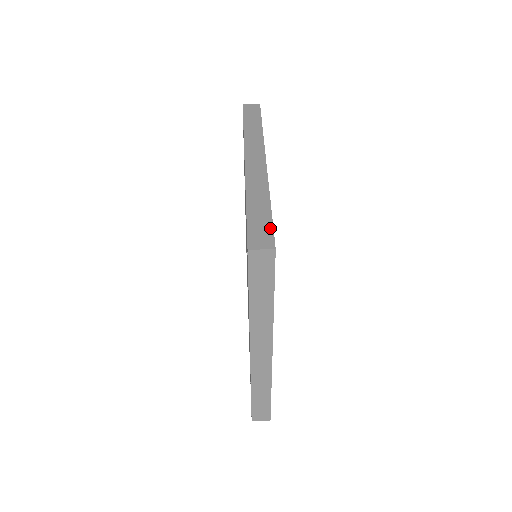
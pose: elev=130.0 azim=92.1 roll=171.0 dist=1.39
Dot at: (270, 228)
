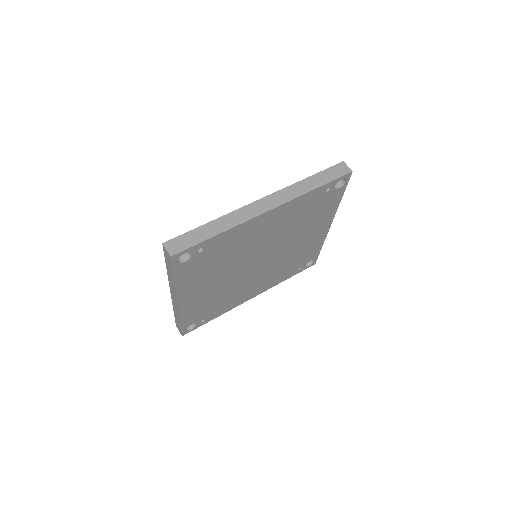
Dot at: (189, 246)
